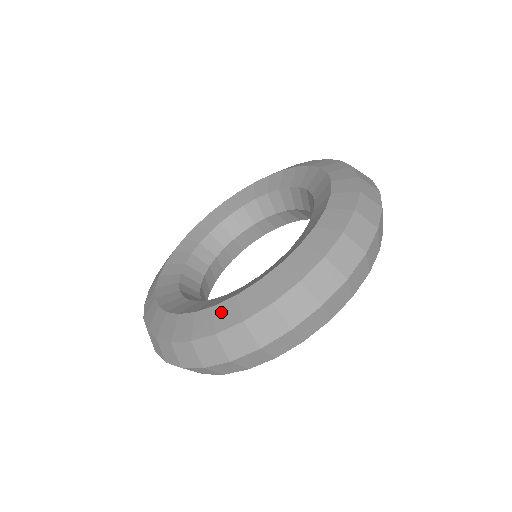
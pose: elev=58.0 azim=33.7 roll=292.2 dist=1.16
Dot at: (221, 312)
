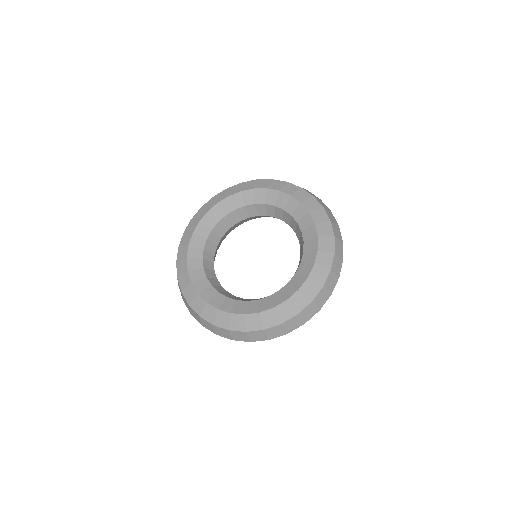
Dot at: (190, 289)
